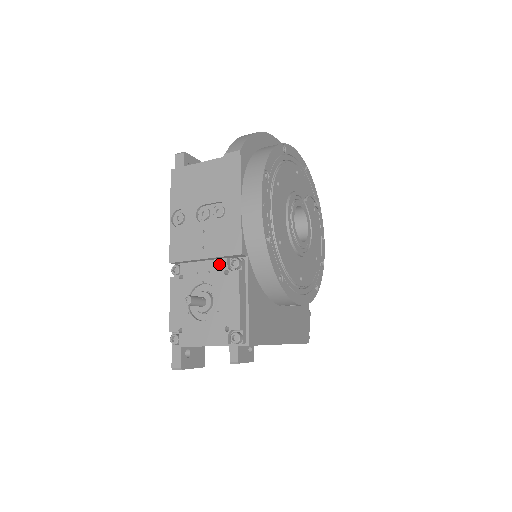
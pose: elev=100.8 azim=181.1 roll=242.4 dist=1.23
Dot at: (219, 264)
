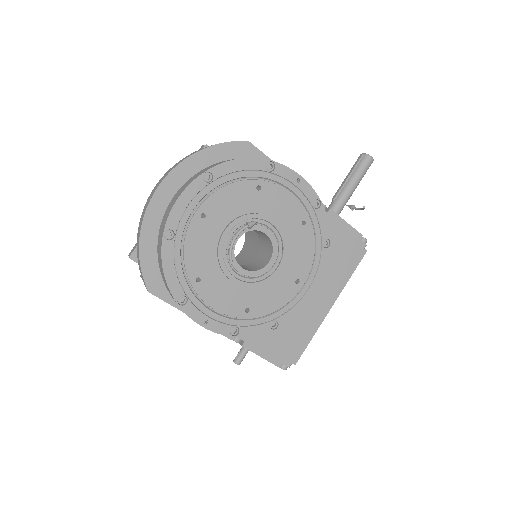
Dot at: occluded
